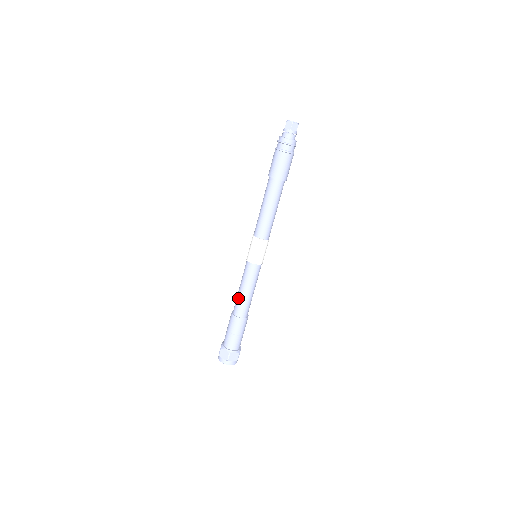
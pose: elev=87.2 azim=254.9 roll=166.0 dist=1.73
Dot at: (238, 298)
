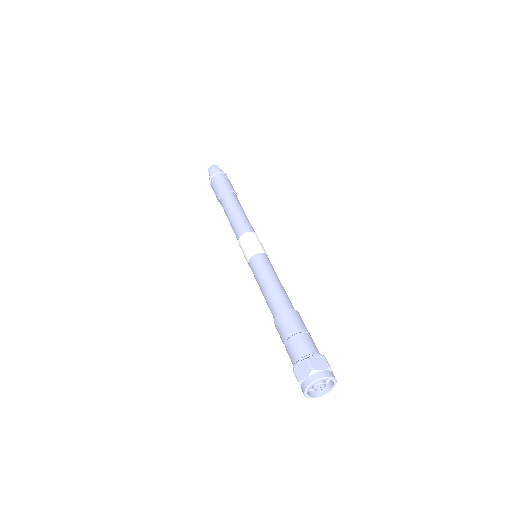
Dot at: (267, 298)
